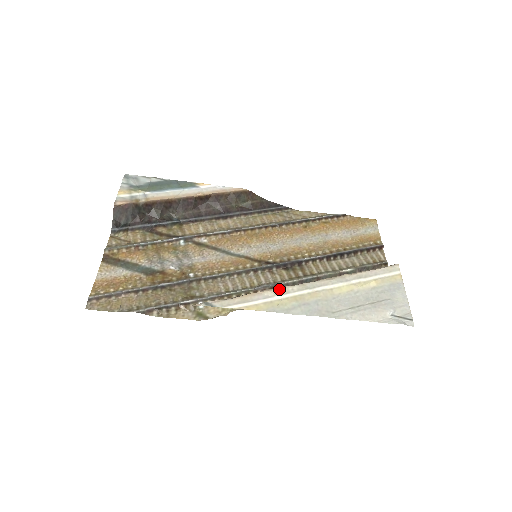
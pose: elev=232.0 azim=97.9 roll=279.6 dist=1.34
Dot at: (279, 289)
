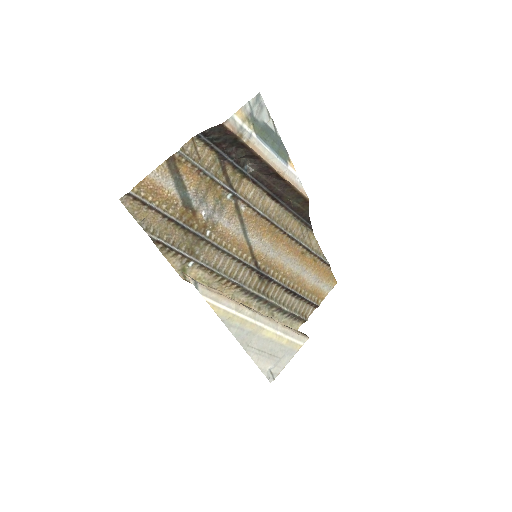
Dot at: (241, 306)
